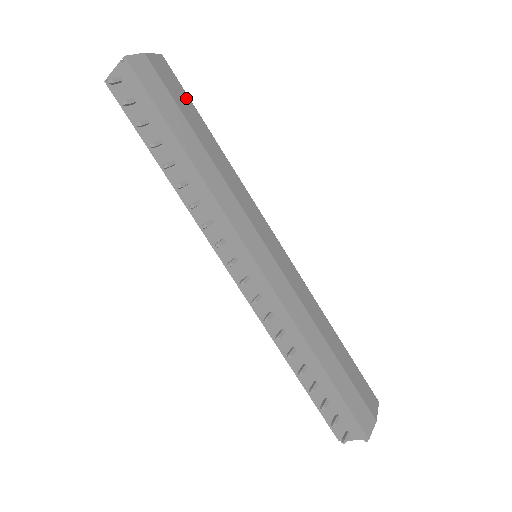
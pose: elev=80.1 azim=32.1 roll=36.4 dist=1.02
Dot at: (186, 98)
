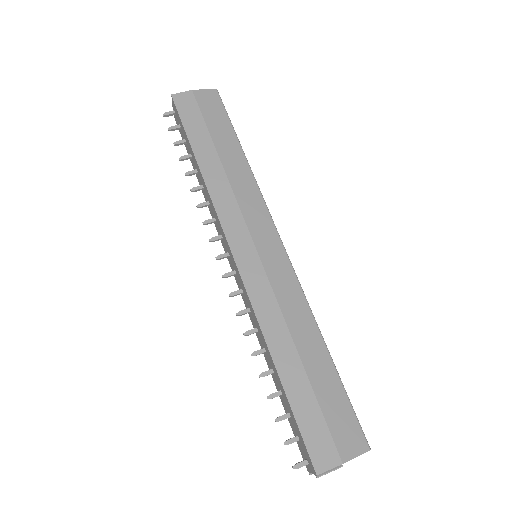
Dot at: (225, 120)
